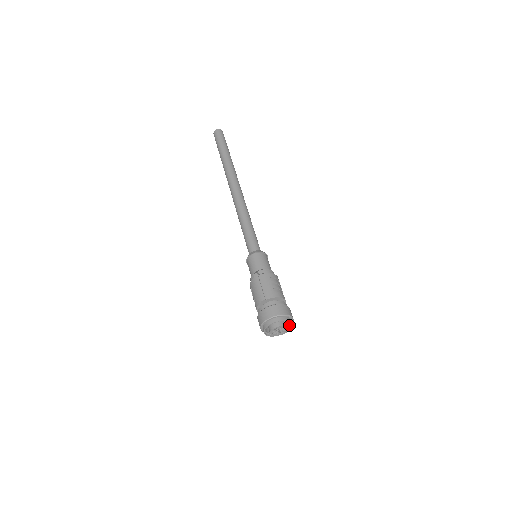
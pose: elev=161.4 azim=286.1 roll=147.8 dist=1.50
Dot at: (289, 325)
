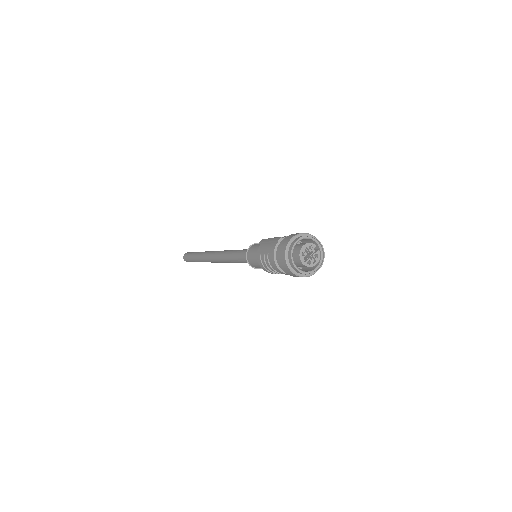
Dot at: (320, 256)
